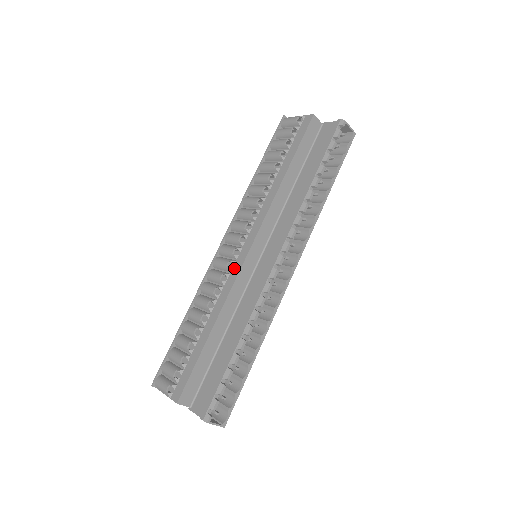
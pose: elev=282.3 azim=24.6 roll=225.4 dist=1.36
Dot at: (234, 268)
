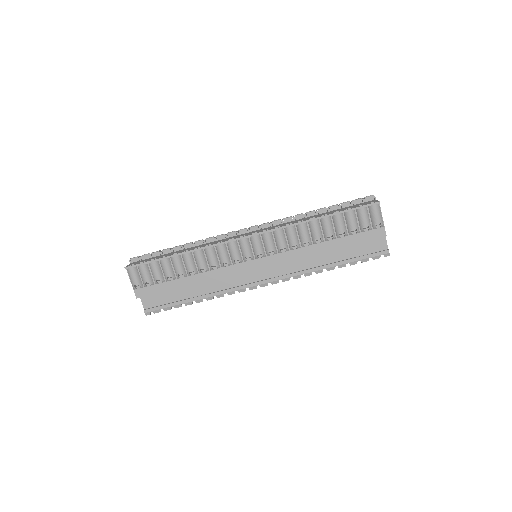
Dot at: (237, 266)
